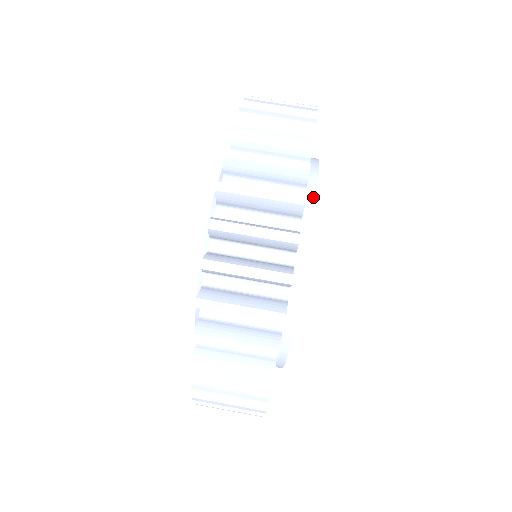
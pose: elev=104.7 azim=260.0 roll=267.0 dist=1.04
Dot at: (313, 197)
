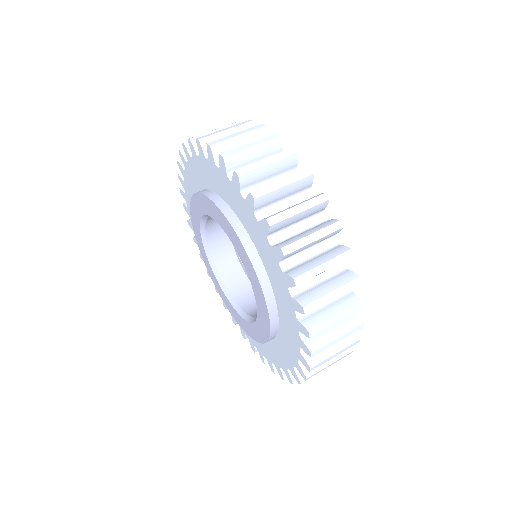
Dot at: occluded
